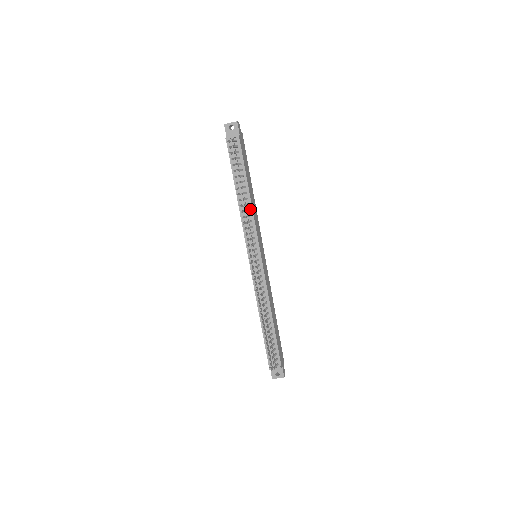
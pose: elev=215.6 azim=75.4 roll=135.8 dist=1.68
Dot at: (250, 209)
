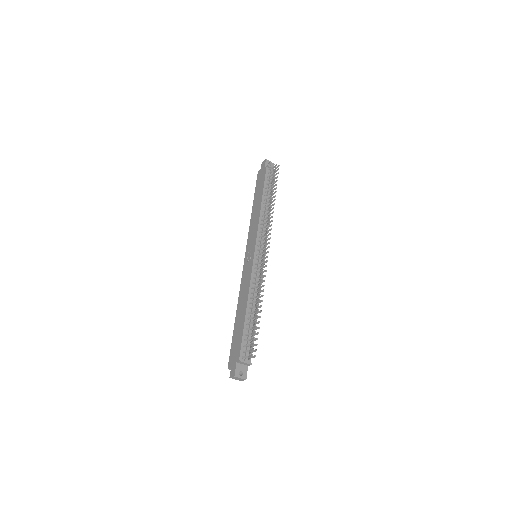
Dot at: occluded
